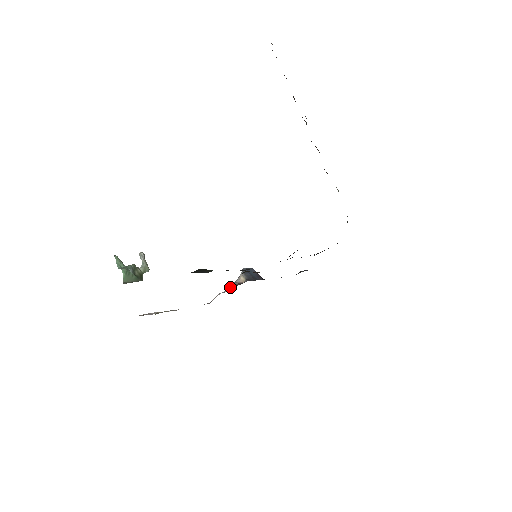
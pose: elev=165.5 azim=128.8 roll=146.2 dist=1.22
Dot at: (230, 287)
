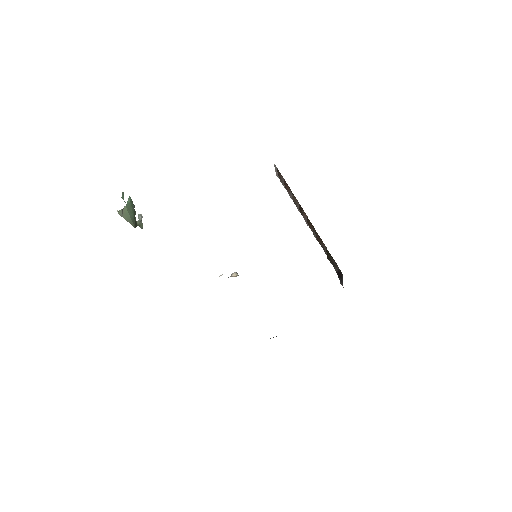
Dot at: occluded
